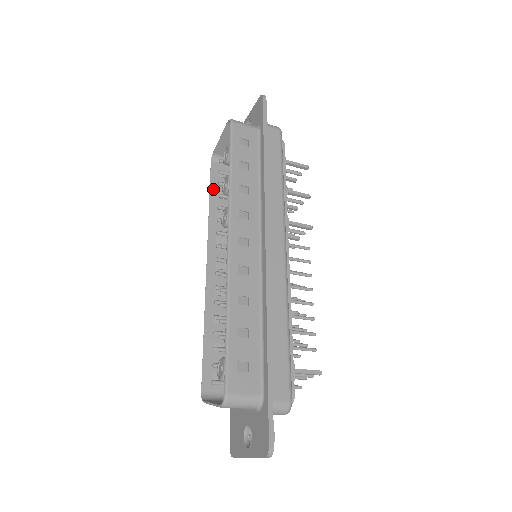
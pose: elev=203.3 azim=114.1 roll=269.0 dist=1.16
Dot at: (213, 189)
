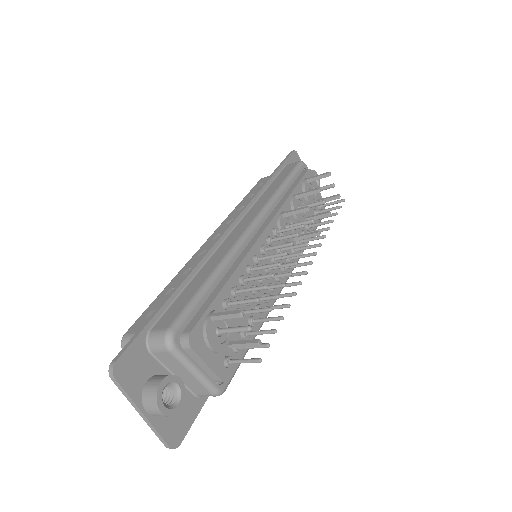
Dot at: occluded
